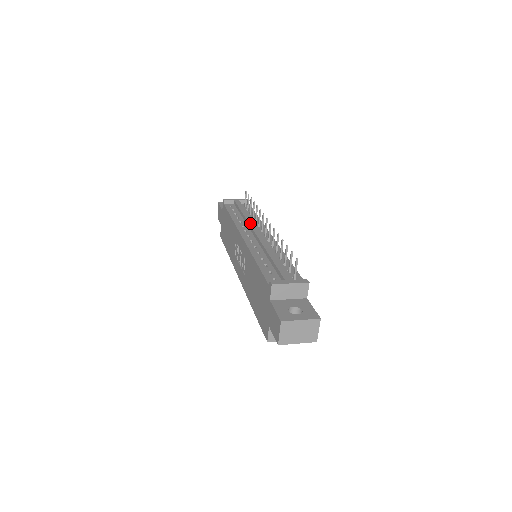
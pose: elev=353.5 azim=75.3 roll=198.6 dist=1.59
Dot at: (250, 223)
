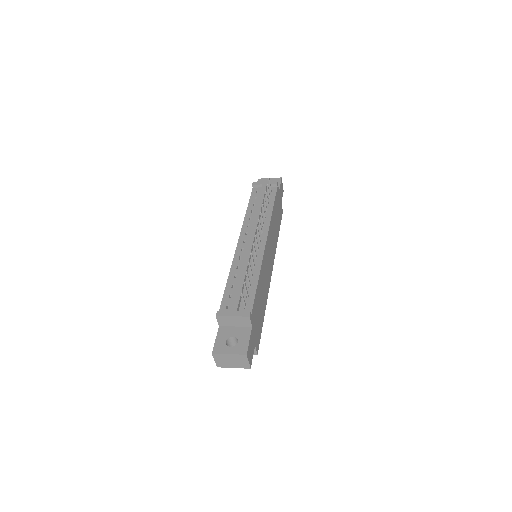
Dot at: (253, 223)
